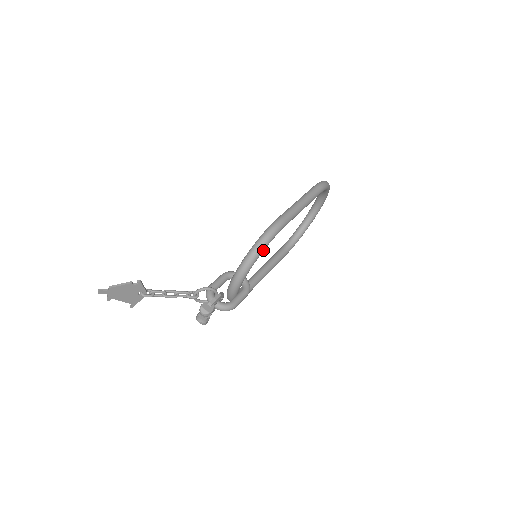
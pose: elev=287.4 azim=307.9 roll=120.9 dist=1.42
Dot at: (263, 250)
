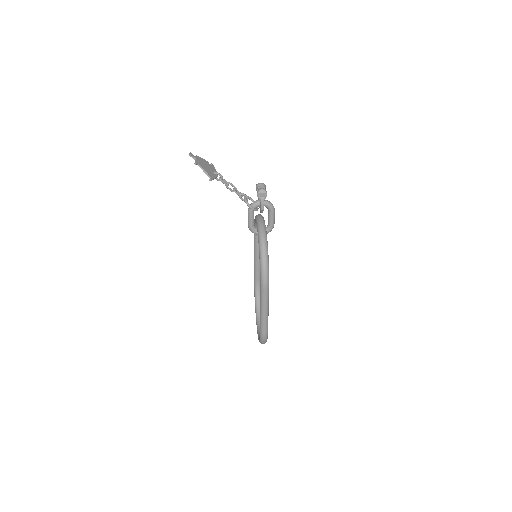
Dot at: occluded
